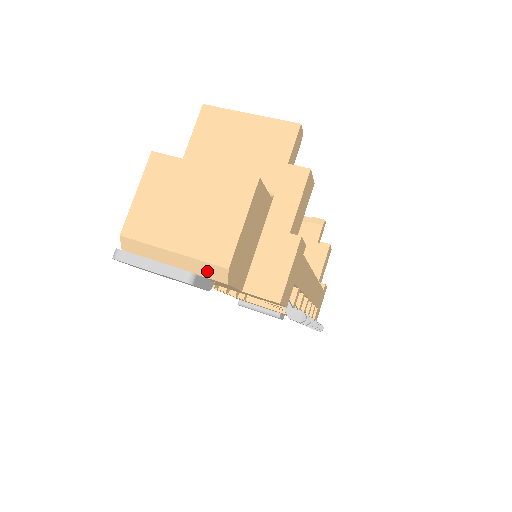
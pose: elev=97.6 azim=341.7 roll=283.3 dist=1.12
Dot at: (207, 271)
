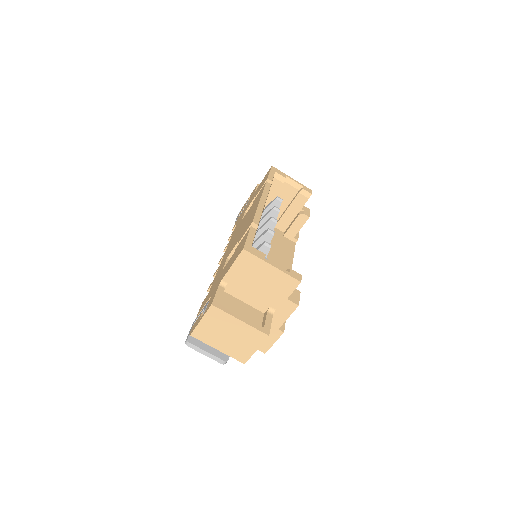
Dot at: (234, 358)
